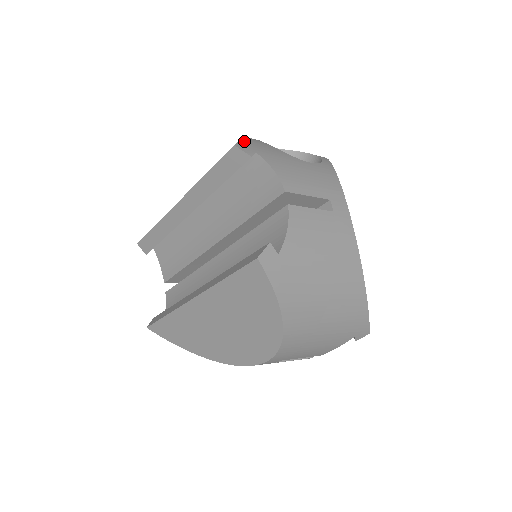
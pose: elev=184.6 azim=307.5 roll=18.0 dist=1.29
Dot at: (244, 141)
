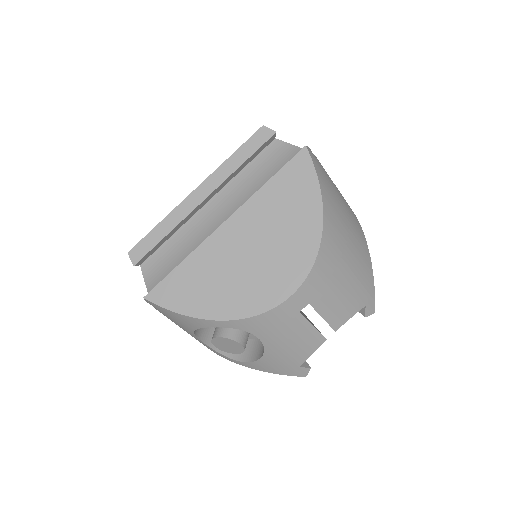
Dot at: occluded
